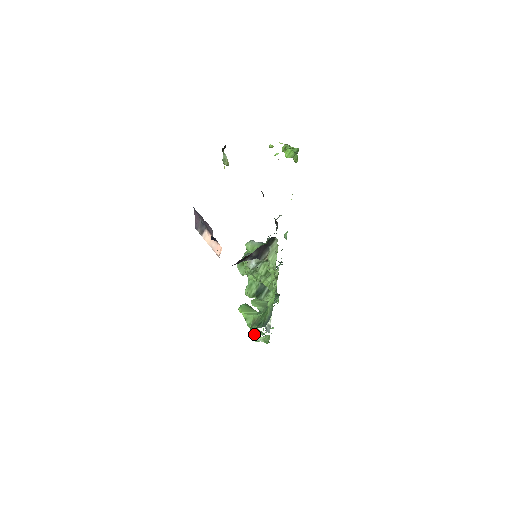
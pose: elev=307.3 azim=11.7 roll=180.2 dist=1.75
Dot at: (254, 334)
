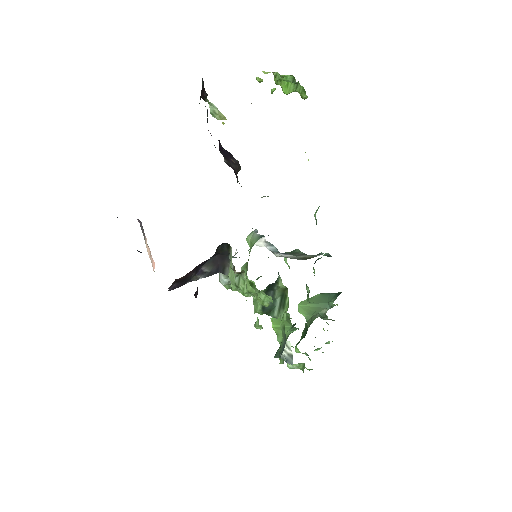
Dot at: occluded
